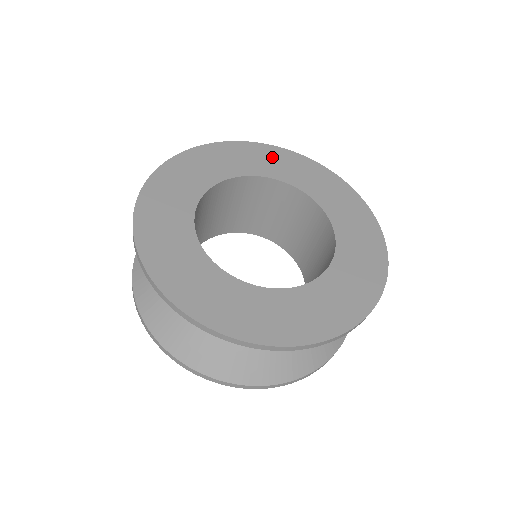
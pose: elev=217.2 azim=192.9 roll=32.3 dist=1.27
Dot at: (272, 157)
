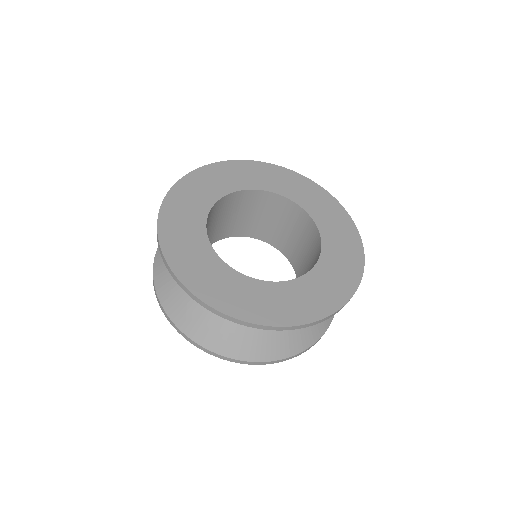
Dot at: (334, 213)
